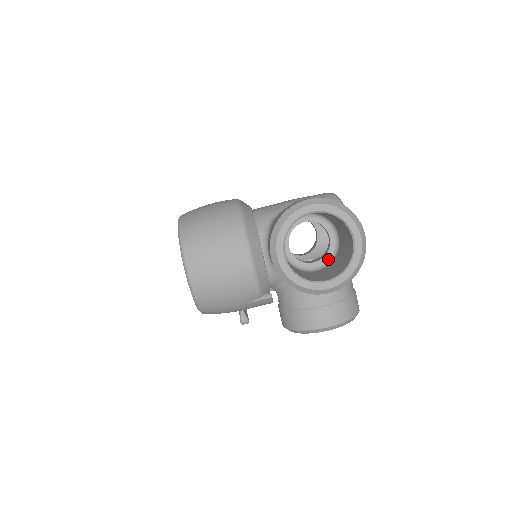
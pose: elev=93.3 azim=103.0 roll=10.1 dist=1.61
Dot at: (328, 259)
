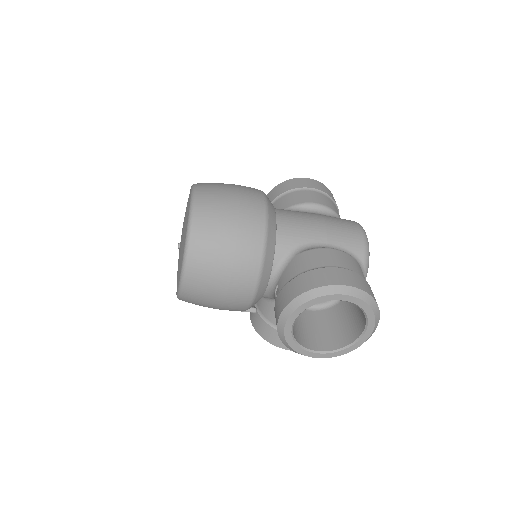
Dot at: (326, 303)
